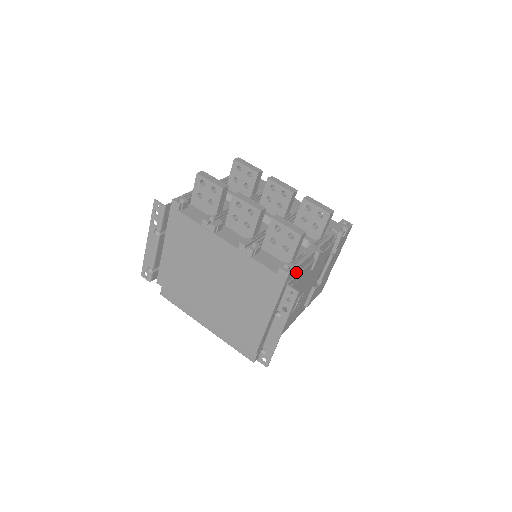
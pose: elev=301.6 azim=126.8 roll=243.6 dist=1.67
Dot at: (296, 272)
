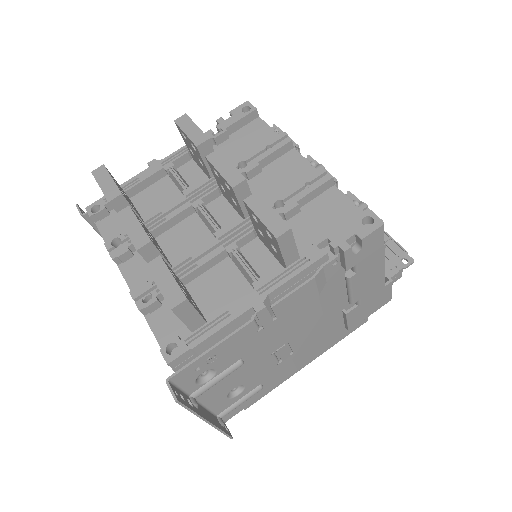
Dot at: (202, 350)
